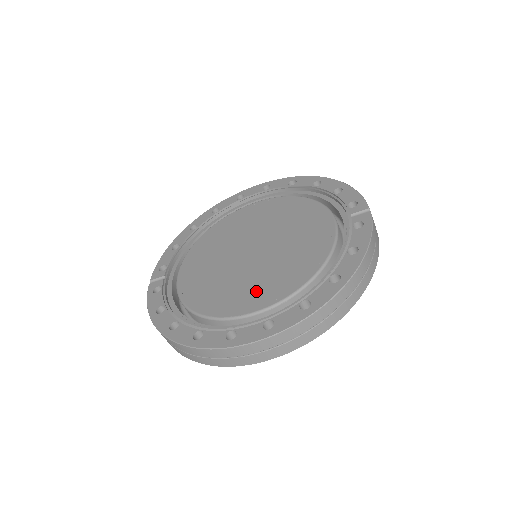
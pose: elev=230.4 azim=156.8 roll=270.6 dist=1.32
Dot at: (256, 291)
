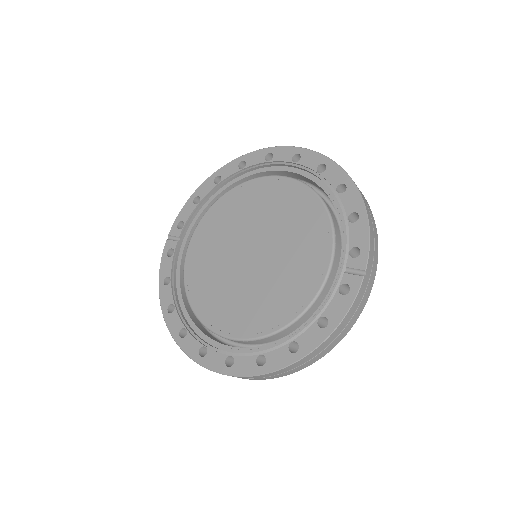
Dot at: (236, 313)
